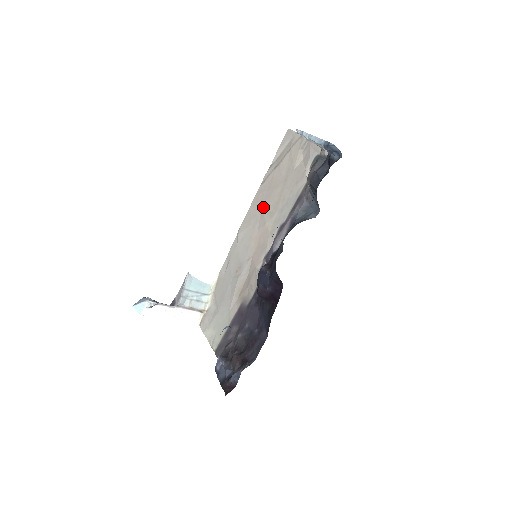
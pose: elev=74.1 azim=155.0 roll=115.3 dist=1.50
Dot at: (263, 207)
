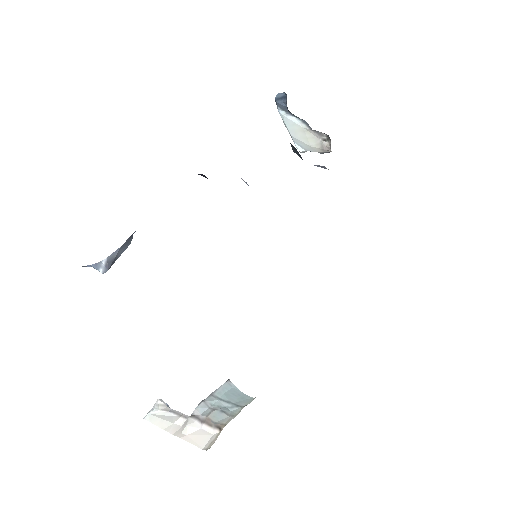
Dot at: occluded
